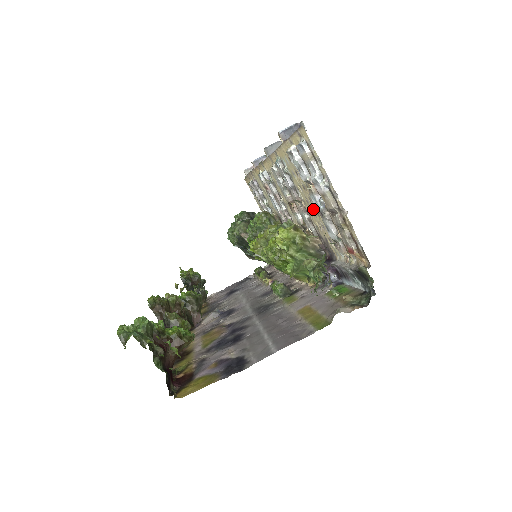
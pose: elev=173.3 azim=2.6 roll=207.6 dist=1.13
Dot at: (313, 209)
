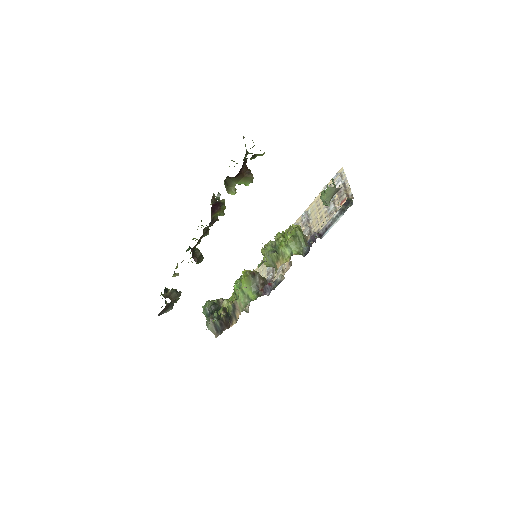
Dot at: (319, 217)
